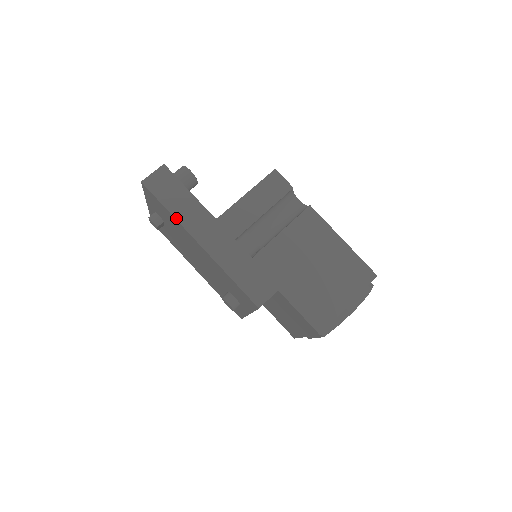
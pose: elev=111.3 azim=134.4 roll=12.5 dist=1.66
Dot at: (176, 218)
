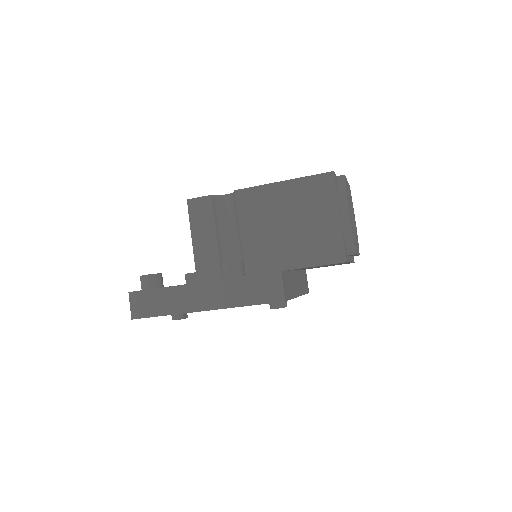
Dot at: (174, 314)
